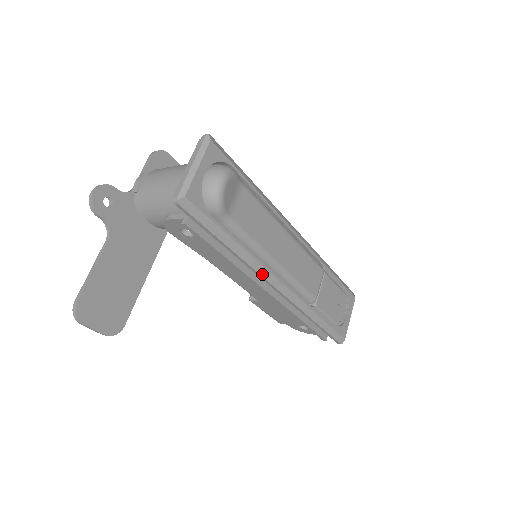
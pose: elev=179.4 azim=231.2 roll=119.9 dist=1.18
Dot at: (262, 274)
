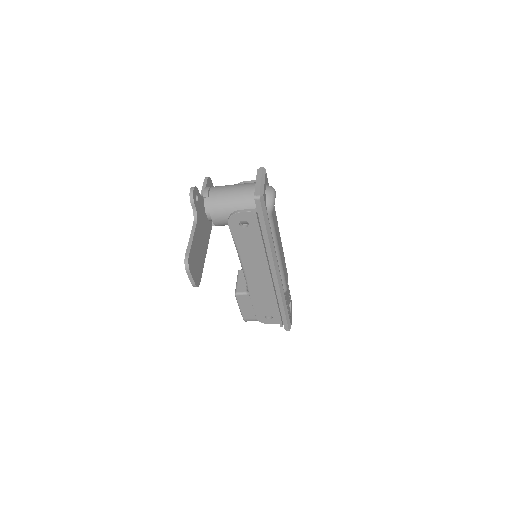
Dot at: (274, 260)
